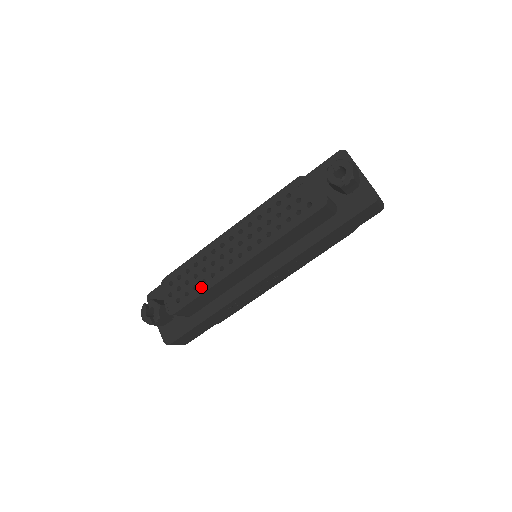
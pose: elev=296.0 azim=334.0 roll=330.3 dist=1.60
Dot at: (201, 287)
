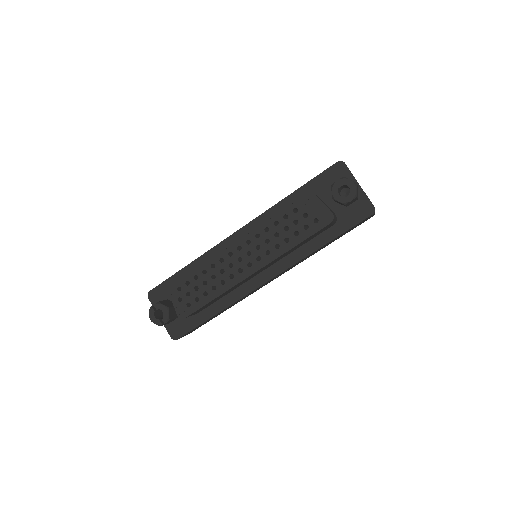
Dot at: (212, 293)
